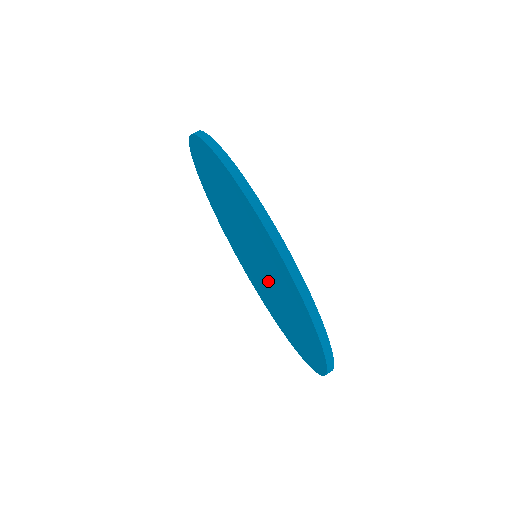
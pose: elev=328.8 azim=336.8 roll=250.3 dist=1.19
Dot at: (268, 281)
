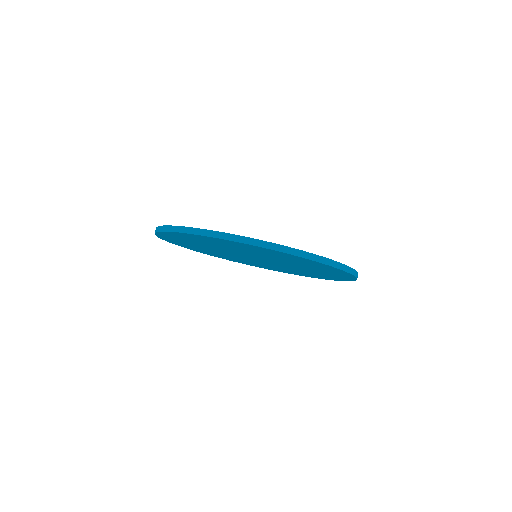
Dot at: (278, 264)
